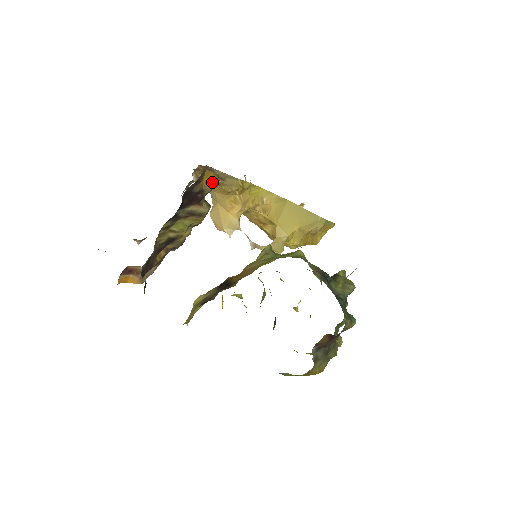
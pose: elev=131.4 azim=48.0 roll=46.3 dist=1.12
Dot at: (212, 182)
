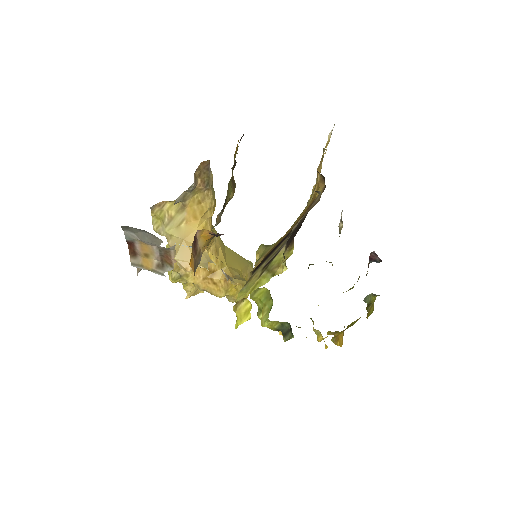
Dot at: (235, 156)
